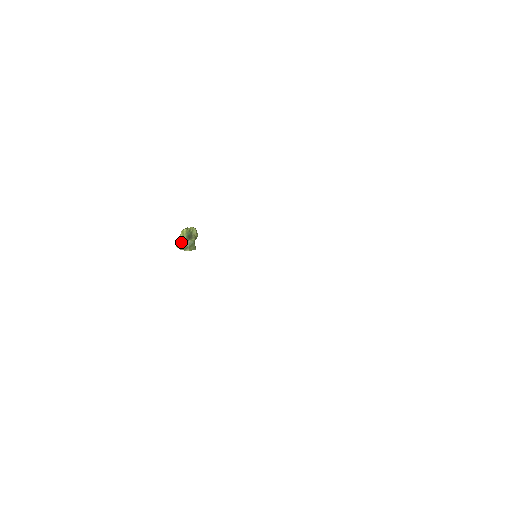
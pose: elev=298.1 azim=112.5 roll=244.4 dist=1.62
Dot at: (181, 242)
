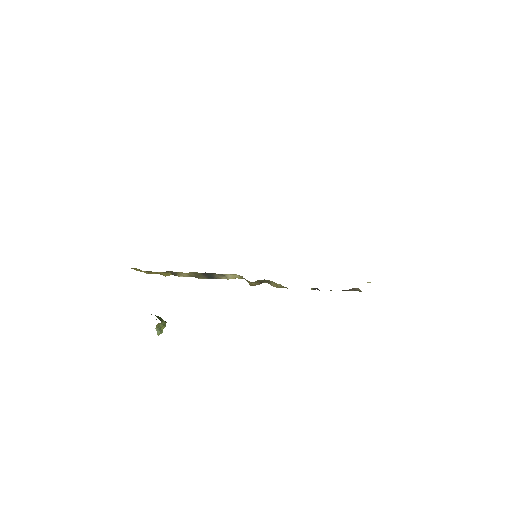
Dot at: occluded
